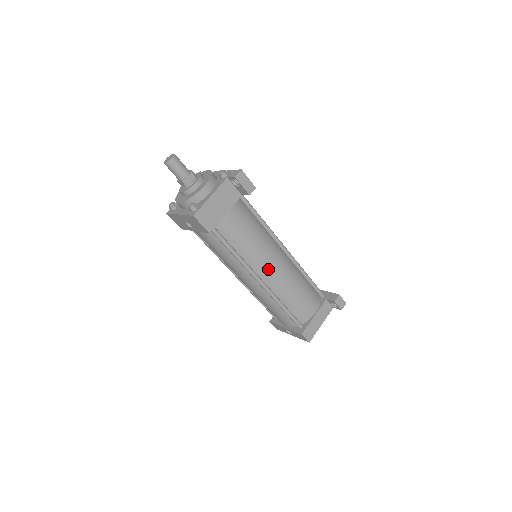
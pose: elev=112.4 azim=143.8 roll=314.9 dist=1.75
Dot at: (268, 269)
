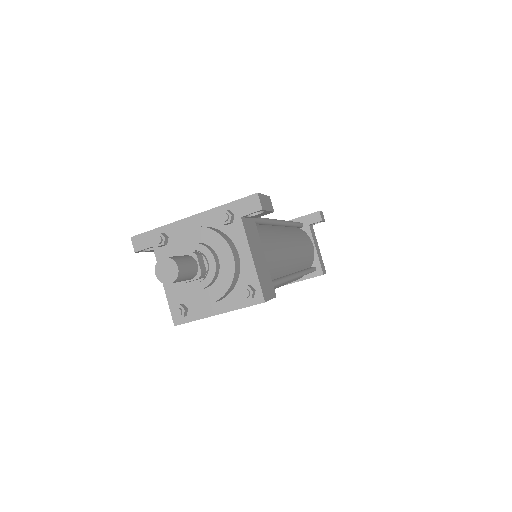
Dot at: (292, 258)
